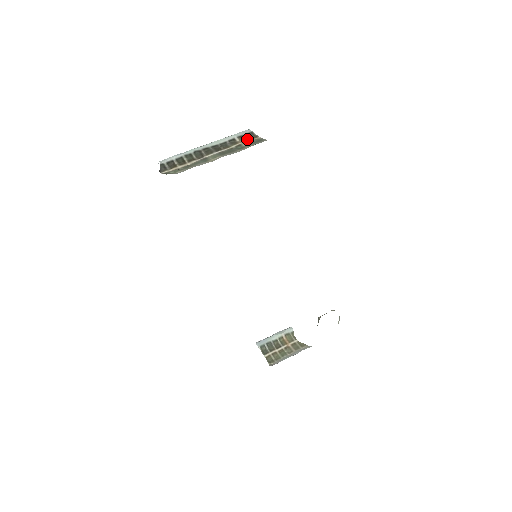
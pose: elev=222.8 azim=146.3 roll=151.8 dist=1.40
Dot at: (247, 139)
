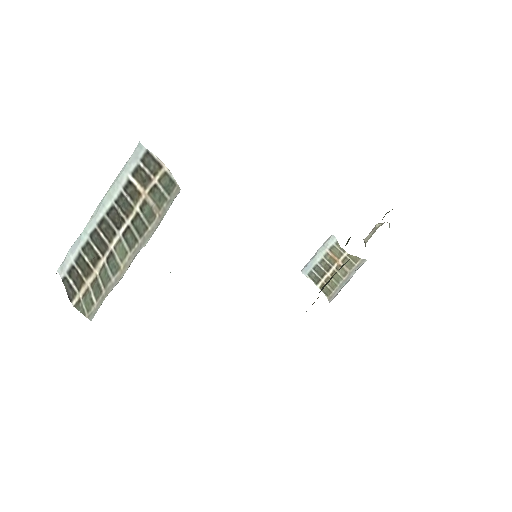
Dot at: (148, 179)
